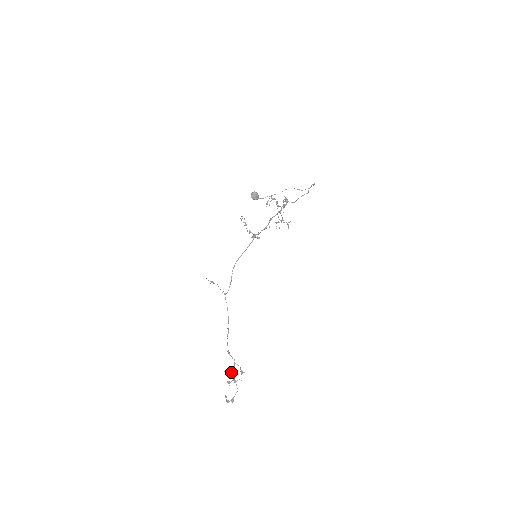
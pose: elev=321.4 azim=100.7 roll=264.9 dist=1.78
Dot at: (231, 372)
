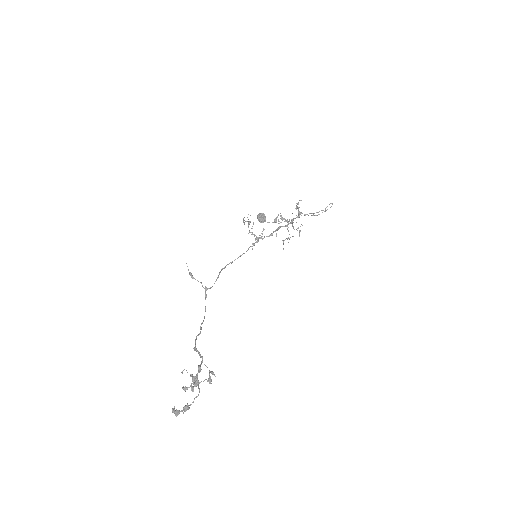
Dot at: occluded
